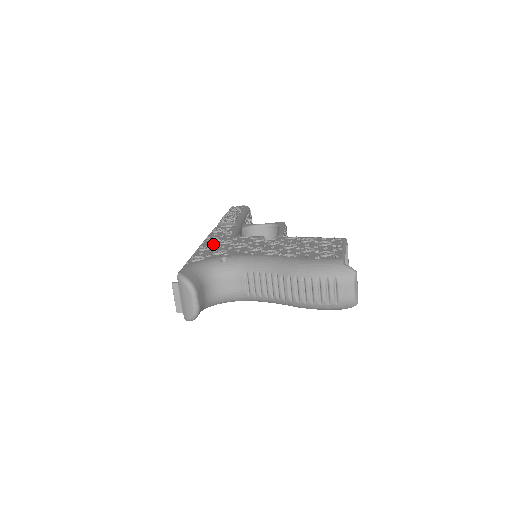
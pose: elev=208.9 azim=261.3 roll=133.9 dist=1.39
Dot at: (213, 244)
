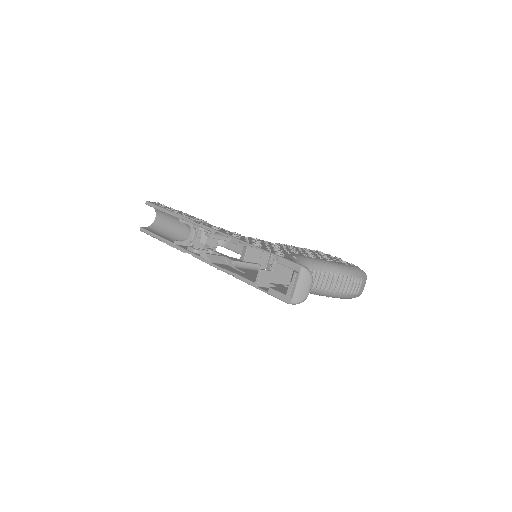
Dot at: (252, 242)
